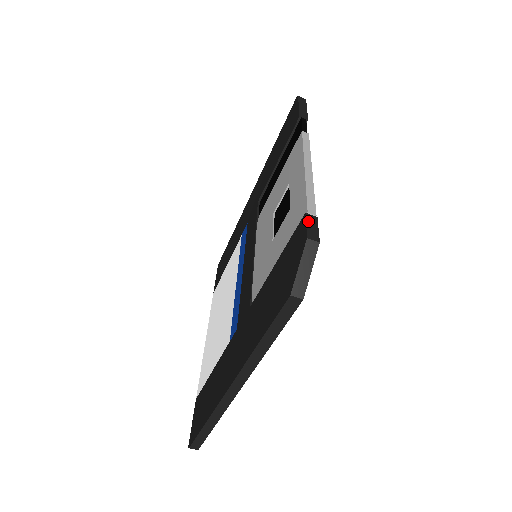
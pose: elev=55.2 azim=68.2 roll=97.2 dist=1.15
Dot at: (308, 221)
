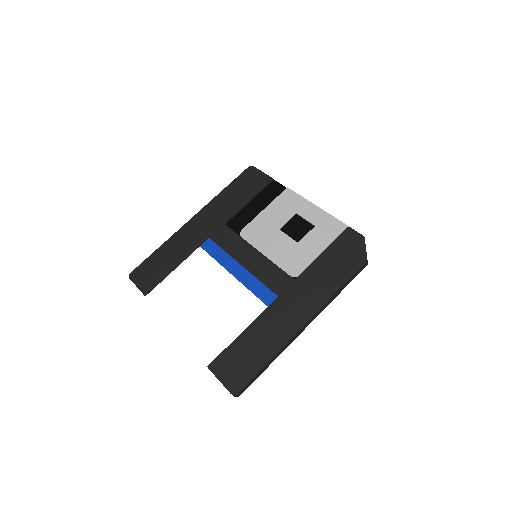
Dot at: (354, 230)
